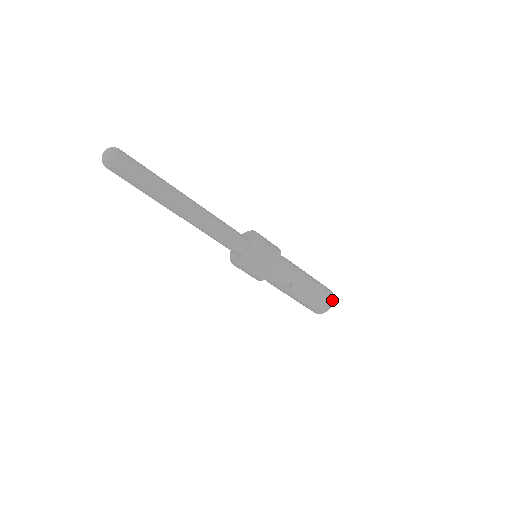
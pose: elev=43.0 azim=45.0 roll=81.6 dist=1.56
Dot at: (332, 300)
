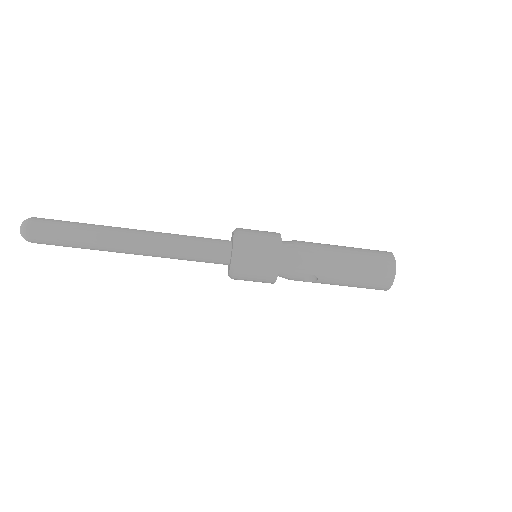
Dot at: (393, 272)
